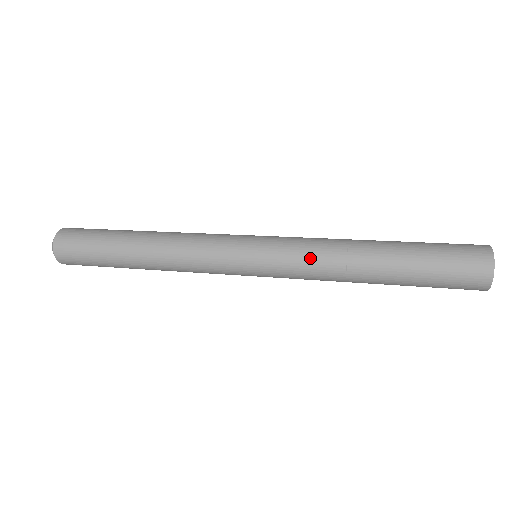
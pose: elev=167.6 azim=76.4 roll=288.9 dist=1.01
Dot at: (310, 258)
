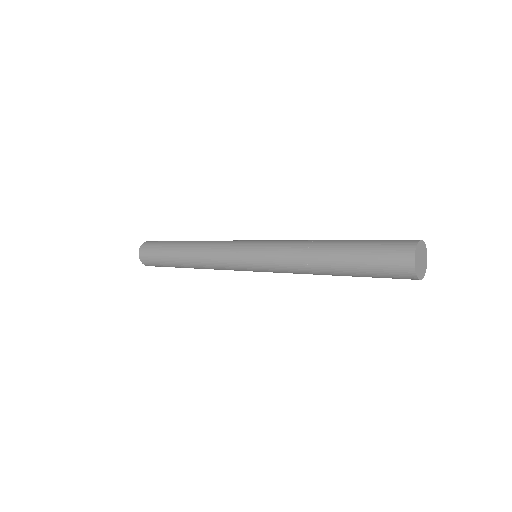
Dot at: (283, 251)
